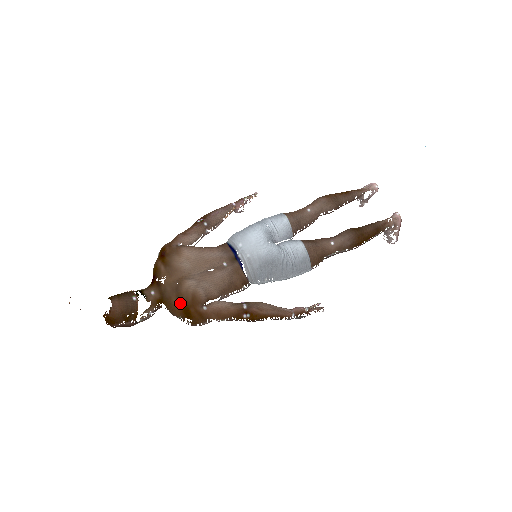
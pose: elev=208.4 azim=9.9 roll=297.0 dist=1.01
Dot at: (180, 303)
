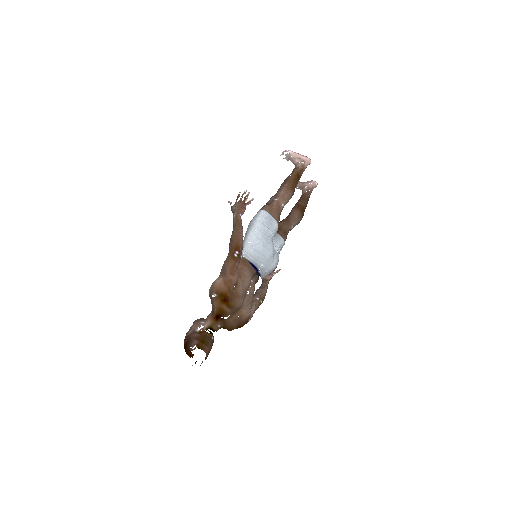
Dot at: (239, 326)
